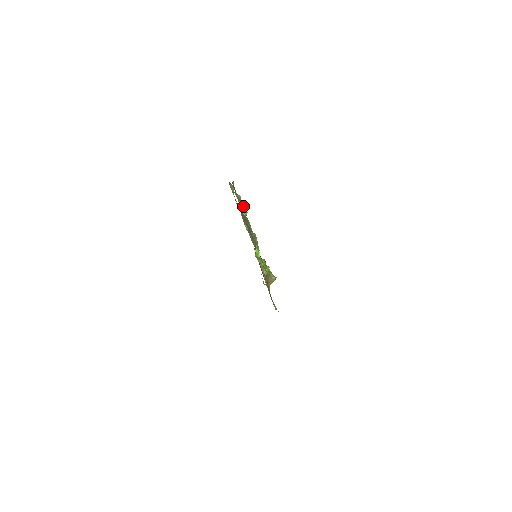
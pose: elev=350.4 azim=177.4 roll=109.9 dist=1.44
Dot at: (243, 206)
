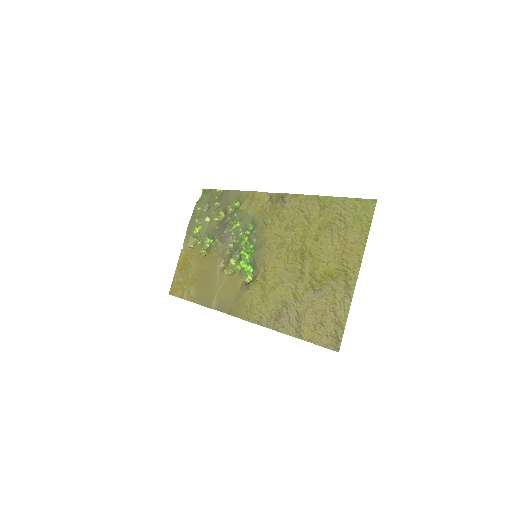
Dot at: (221, 213)
